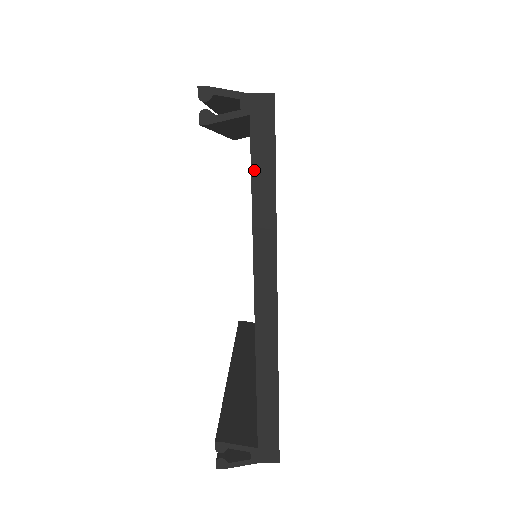
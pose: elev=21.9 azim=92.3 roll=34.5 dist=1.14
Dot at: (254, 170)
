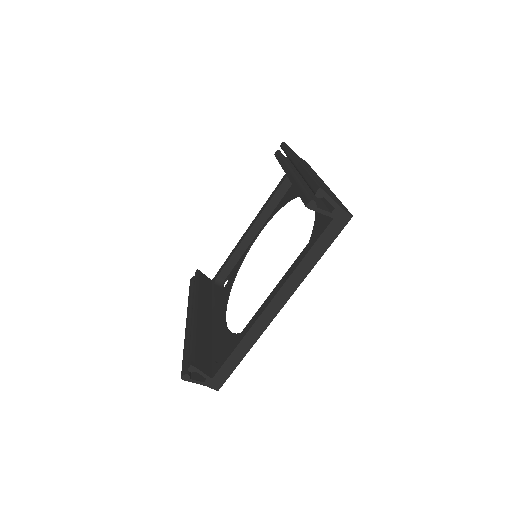
Dot at: (315, 245)
